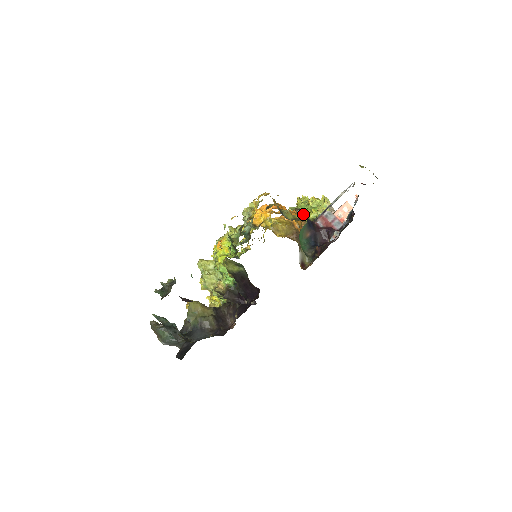
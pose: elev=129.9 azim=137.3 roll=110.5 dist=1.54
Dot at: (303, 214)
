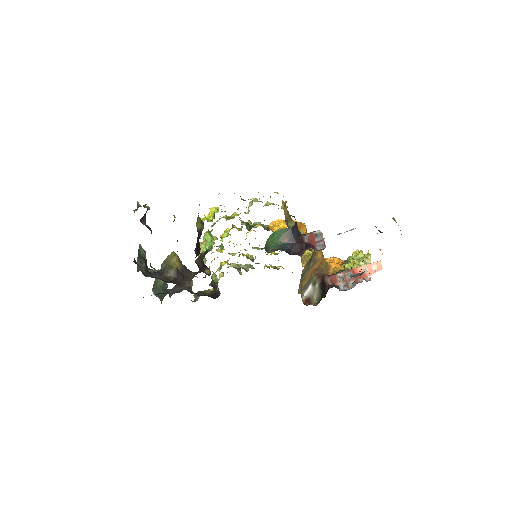
Dot at: occluded
